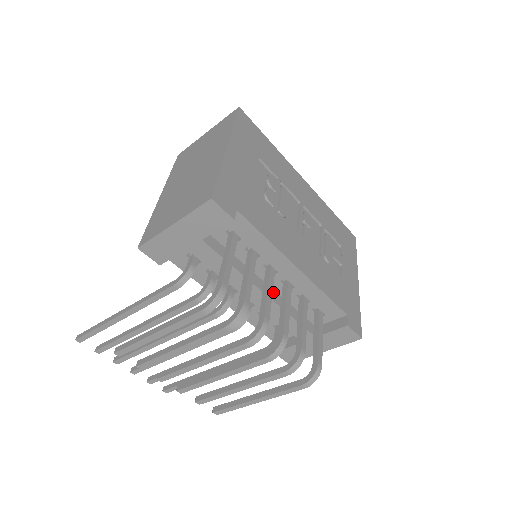
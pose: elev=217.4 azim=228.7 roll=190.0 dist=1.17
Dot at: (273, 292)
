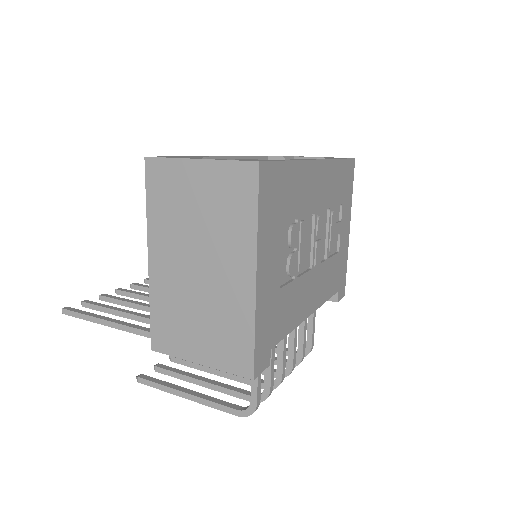
Dot at: occluded
